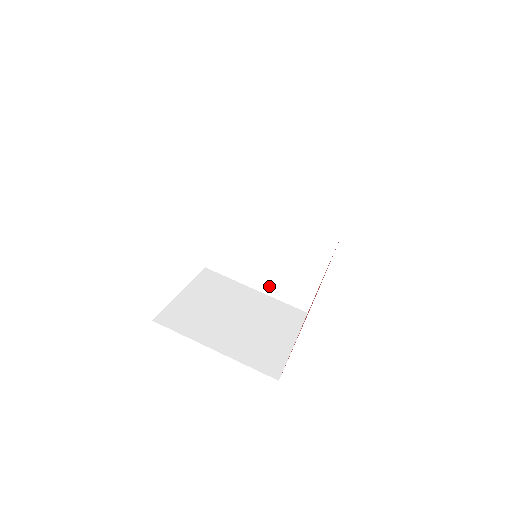
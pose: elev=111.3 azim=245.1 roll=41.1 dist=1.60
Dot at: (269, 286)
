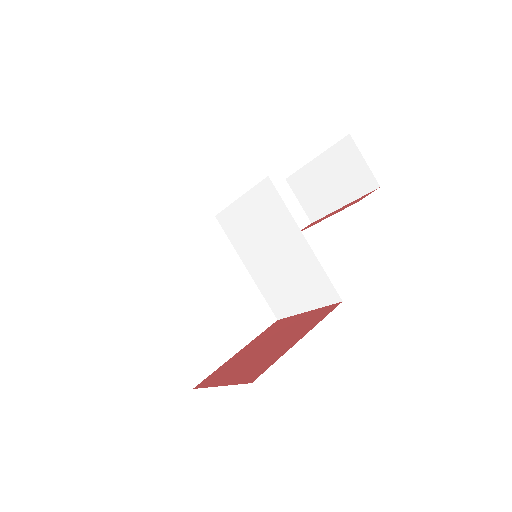
Dot at: (259, 276)
